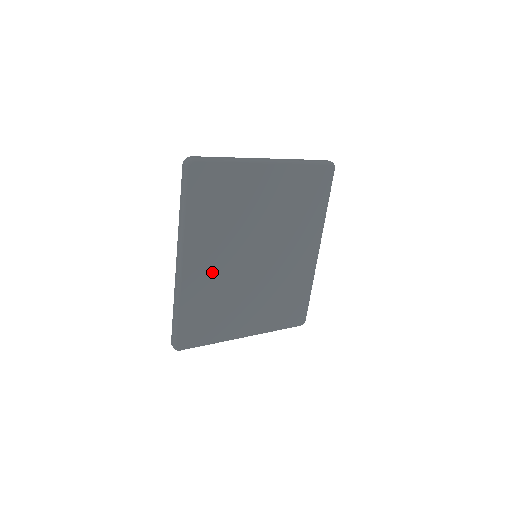
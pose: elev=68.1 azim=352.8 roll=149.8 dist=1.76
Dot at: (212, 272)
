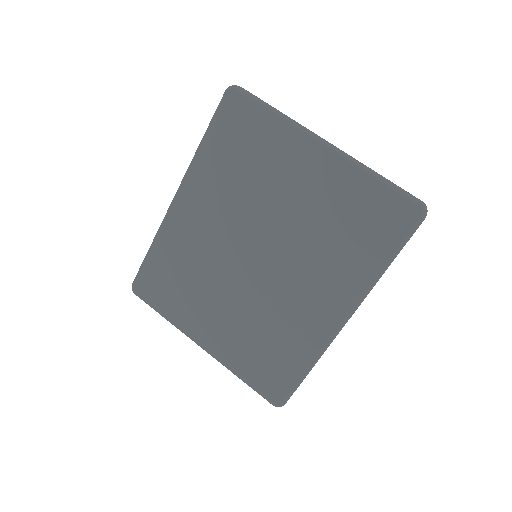
Dot at: (200, 233)
